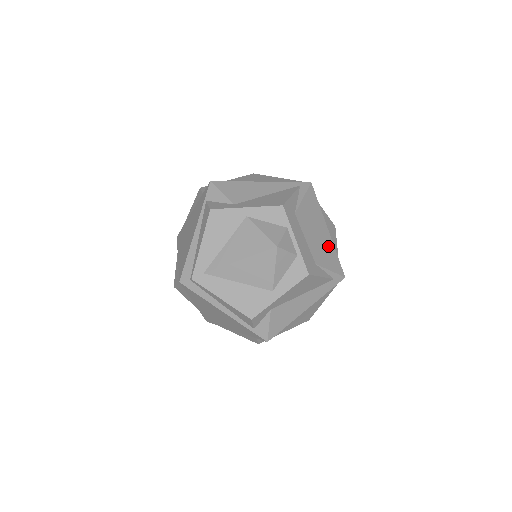
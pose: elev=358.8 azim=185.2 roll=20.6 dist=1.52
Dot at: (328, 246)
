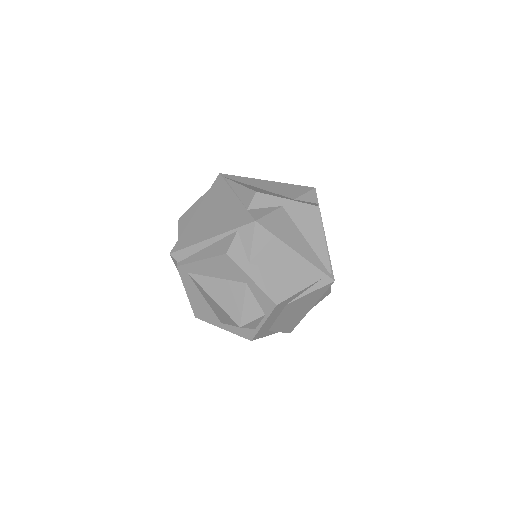
Dot at: (297, 319)
